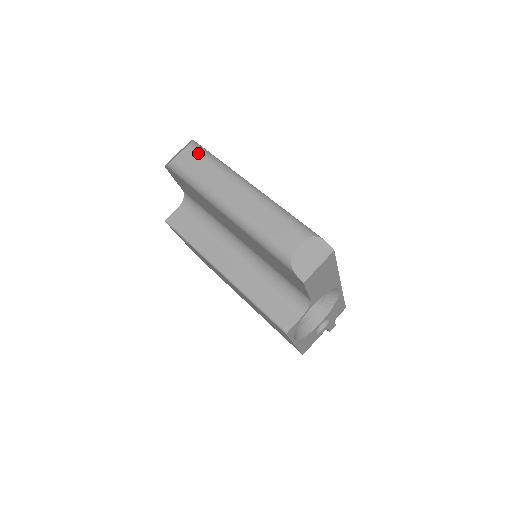
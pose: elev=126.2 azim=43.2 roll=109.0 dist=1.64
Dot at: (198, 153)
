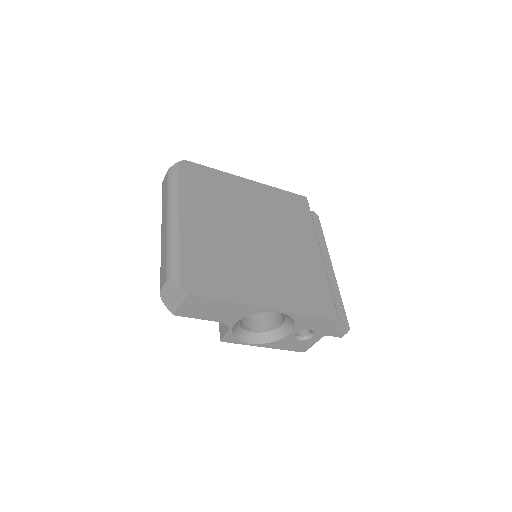
Dot at: (167, 180)
